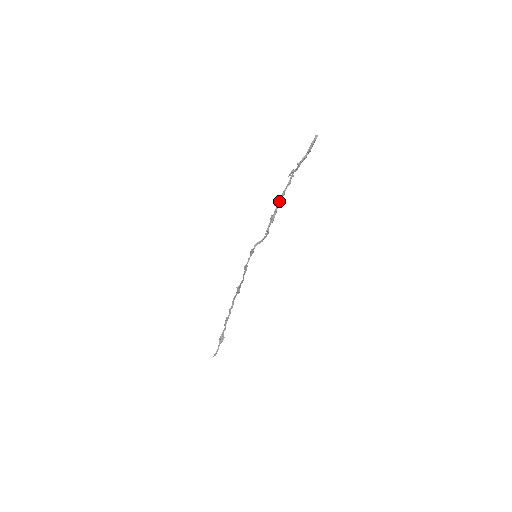
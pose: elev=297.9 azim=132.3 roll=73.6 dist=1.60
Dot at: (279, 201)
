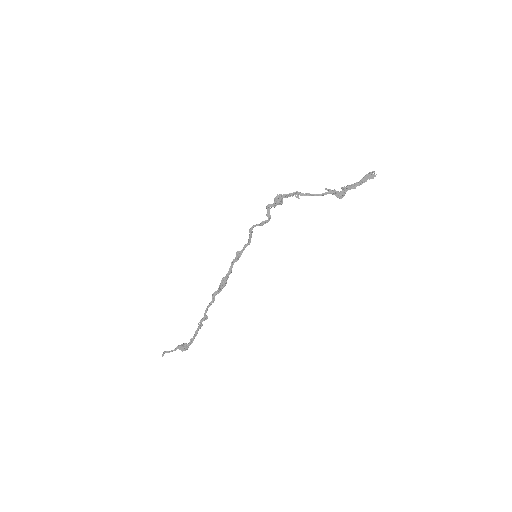
Dot at: (297, 192)
